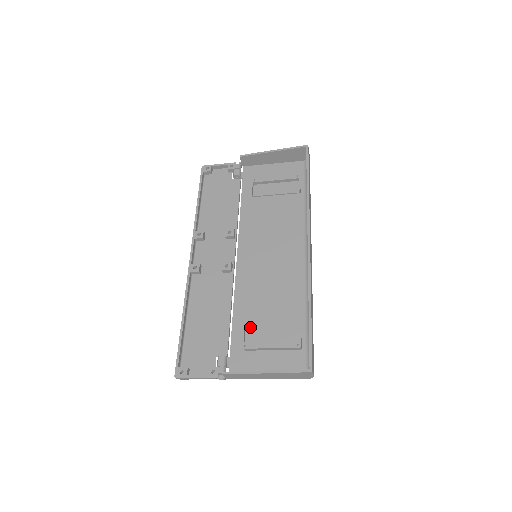
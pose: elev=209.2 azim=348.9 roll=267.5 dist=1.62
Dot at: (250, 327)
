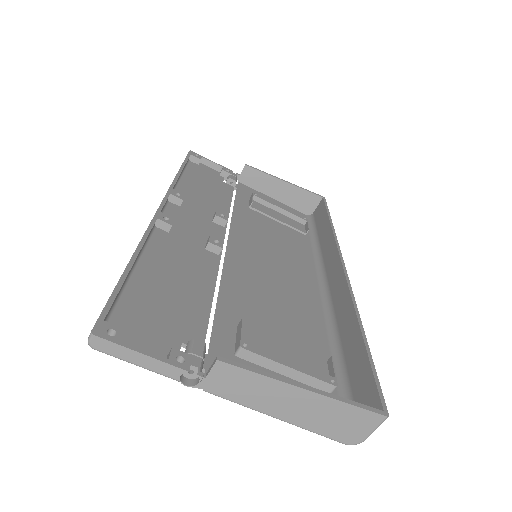
Dot at: (248, 327)
